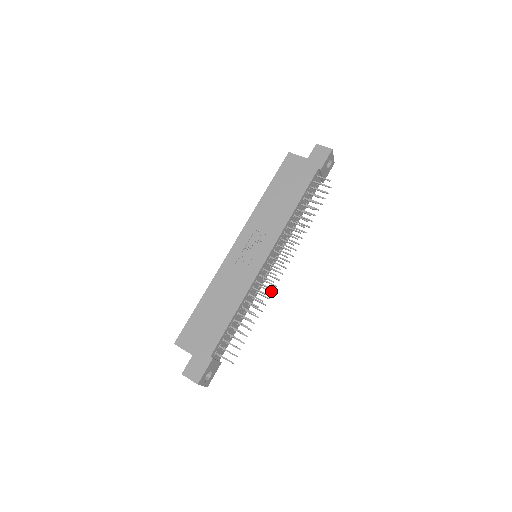
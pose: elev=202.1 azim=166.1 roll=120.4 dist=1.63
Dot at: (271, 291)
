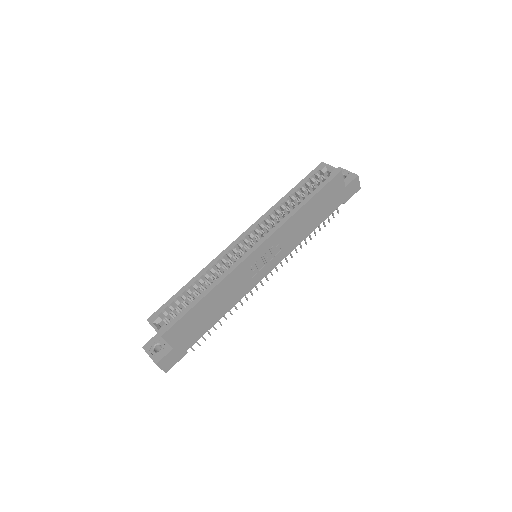
Dot at: occluded
